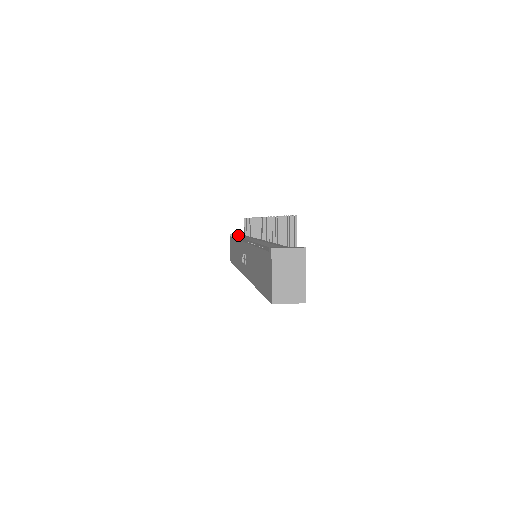
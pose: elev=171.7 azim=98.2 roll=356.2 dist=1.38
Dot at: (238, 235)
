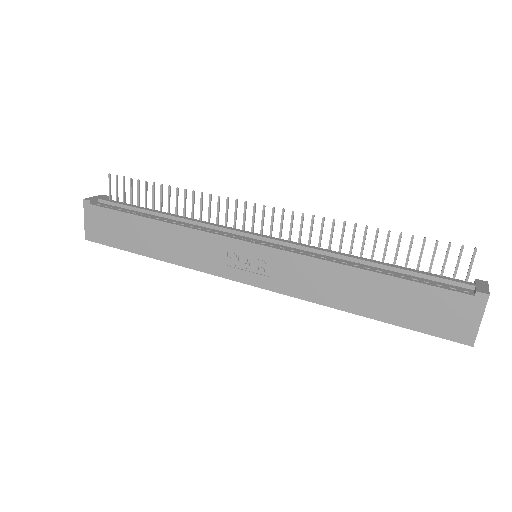
Dot at: (111, 203)
